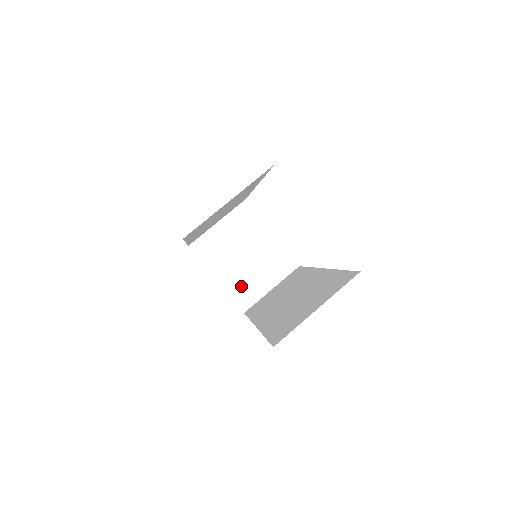
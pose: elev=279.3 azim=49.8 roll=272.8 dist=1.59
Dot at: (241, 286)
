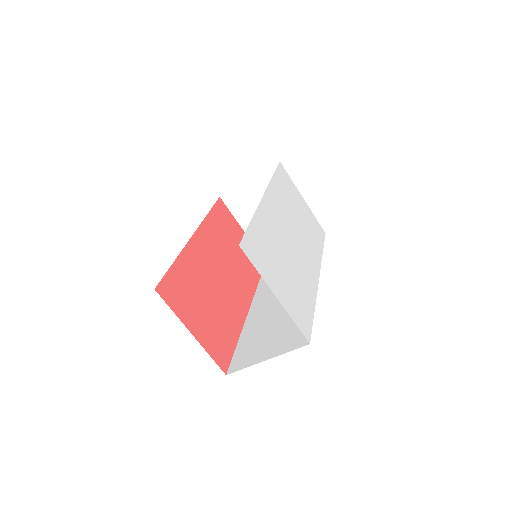
Dot at: occluded
